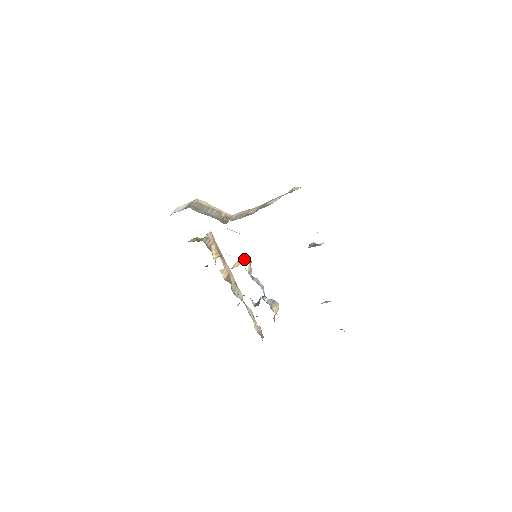
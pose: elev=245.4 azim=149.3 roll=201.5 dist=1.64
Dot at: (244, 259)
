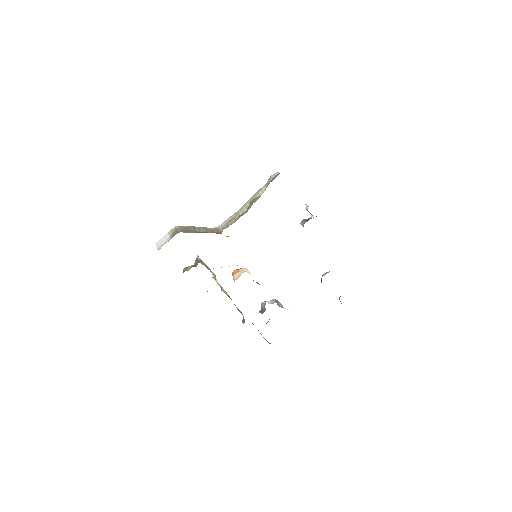
Dot at: (239, 269)
